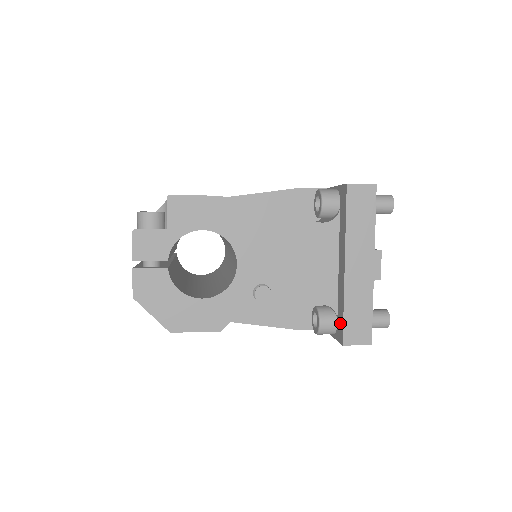
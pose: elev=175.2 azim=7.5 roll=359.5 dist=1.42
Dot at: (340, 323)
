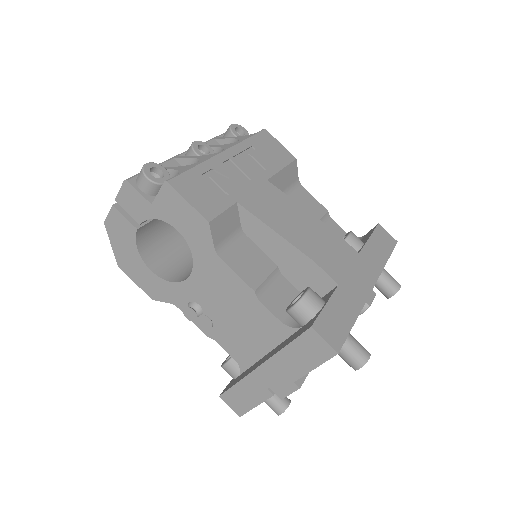
Dot at: (232, 383)
